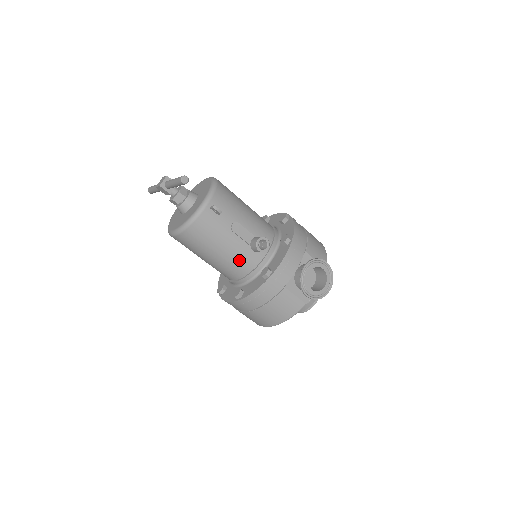
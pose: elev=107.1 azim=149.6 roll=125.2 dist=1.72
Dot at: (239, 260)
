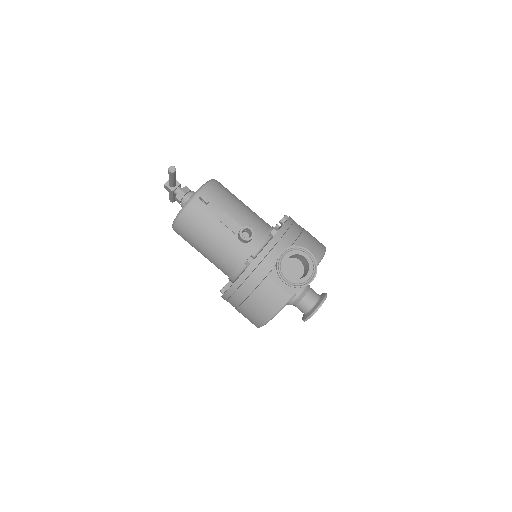
Dot at: (228, 251)
